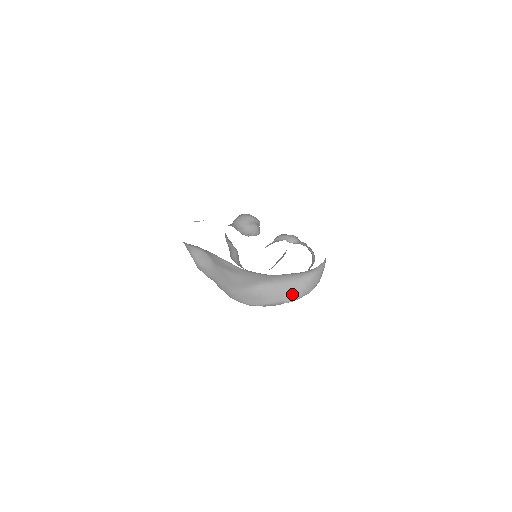
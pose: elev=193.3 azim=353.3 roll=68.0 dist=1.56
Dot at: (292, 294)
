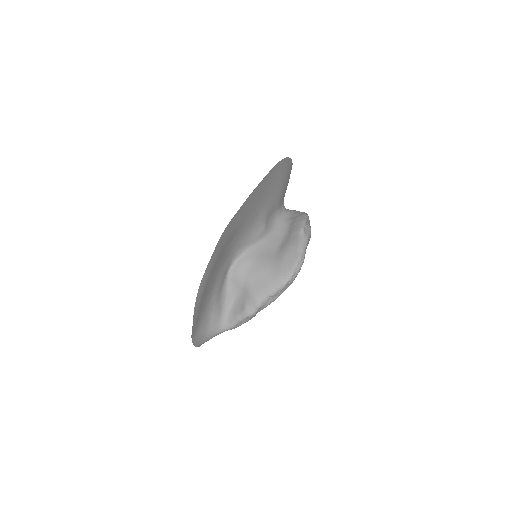
Dot at: (297, 224)
